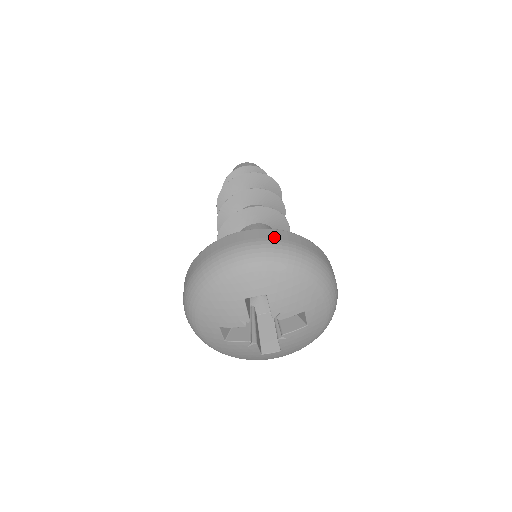
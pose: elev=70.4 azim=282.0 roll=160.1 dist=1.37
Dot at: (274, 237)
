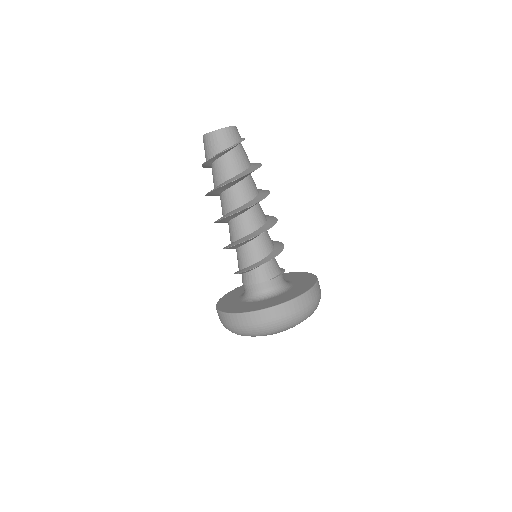
Dot at: (286, 313)
